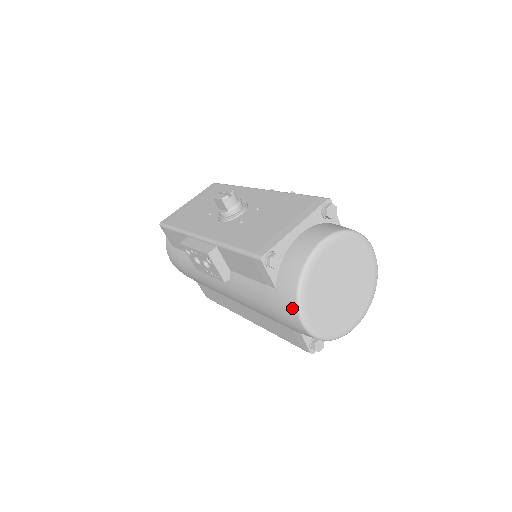
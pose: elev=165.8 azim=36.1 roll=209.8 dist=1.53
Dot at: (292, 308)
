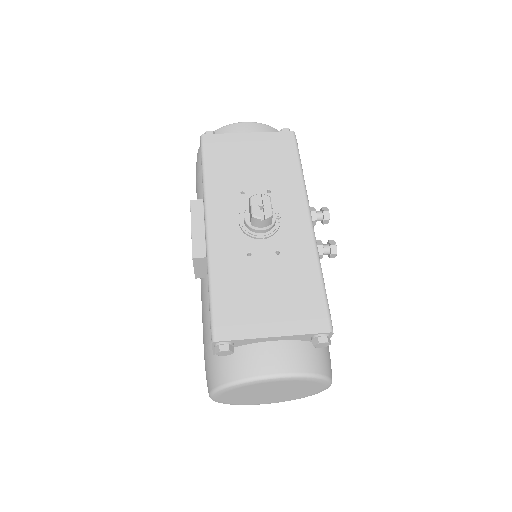
Dot at: (210, 384)
